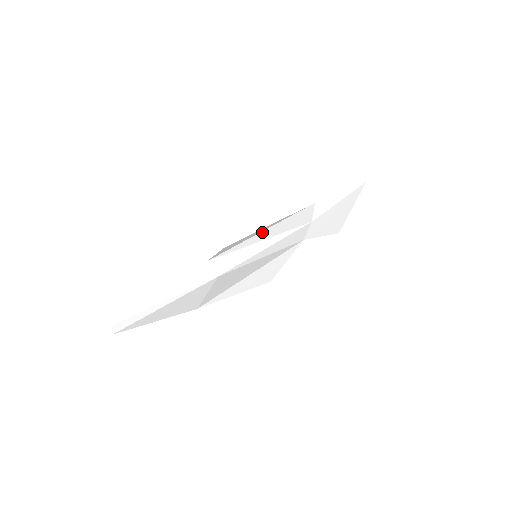
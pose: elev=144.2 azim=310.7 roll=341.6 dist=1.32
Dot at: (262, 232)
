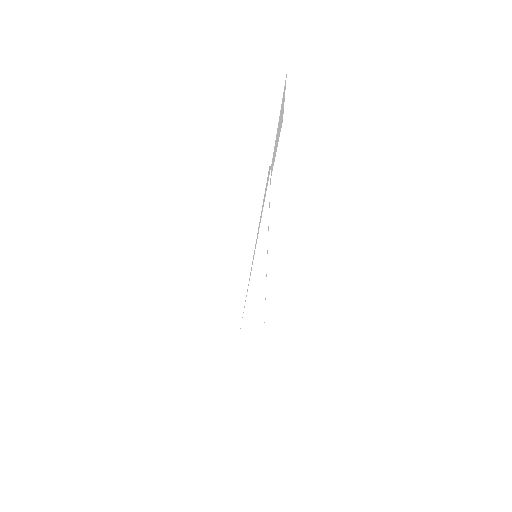
Dot at: (254, 250)
